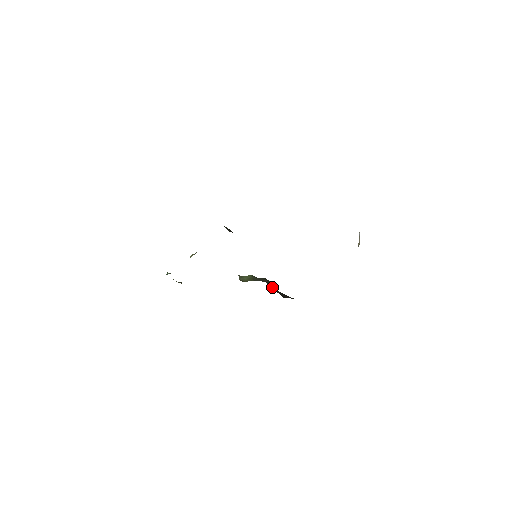
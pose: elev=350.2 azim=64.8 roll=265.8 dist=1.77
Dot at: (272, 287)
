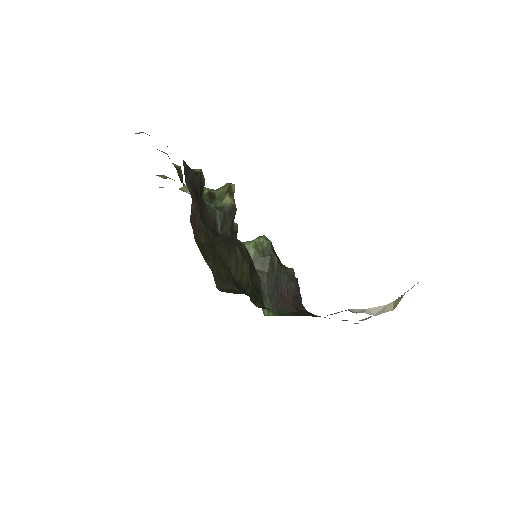
Dot at: (267, 290)
